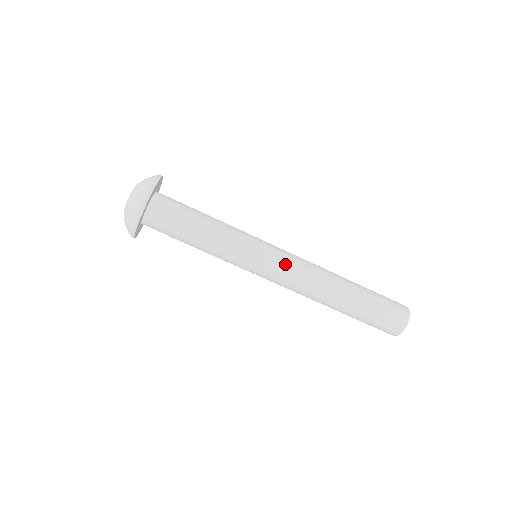
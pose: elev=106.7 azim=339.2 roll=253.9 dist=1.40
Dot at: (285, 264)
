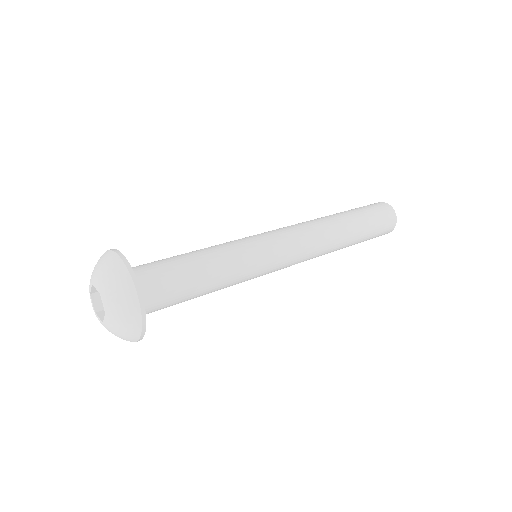
Dot at: (293, 247)
